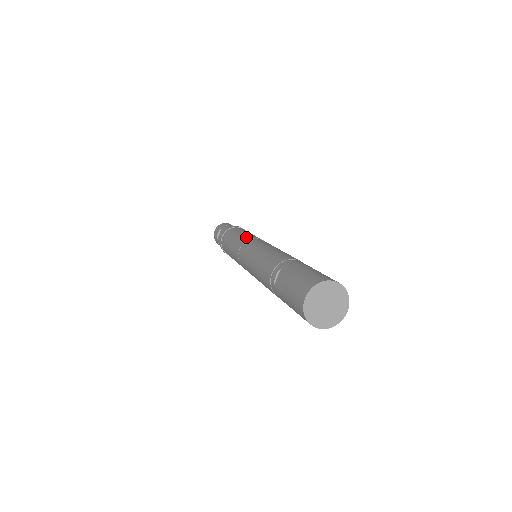
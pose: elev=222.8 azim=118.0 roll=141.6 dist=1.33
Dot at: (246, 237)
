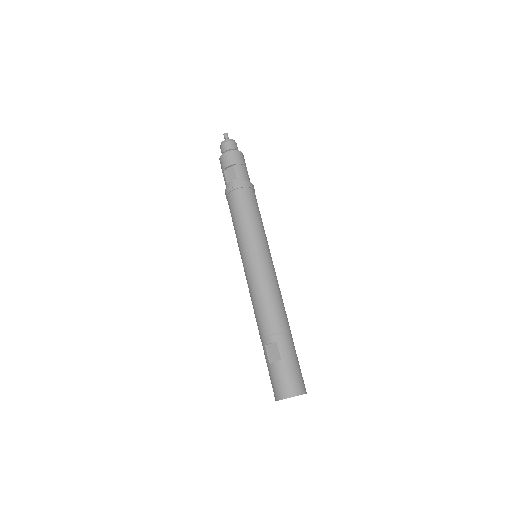
Dot at: (257, 237)
